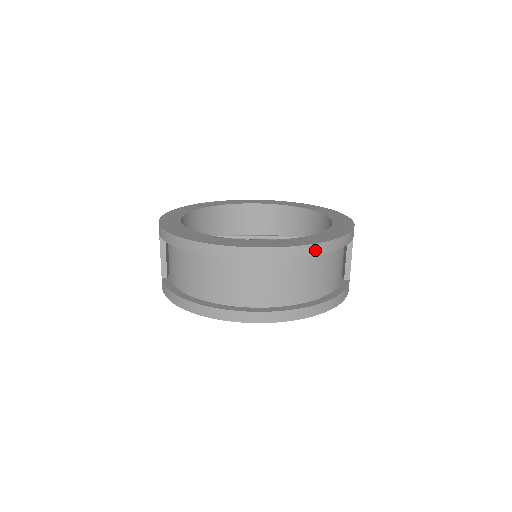
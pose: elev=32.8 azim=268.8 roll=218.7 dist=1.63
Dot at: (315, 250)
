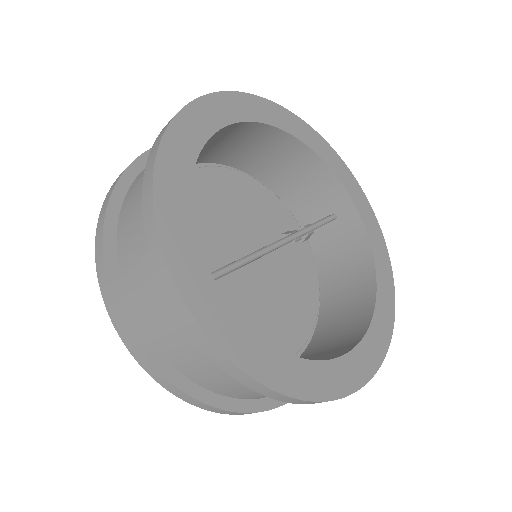
Dot at: occluded
